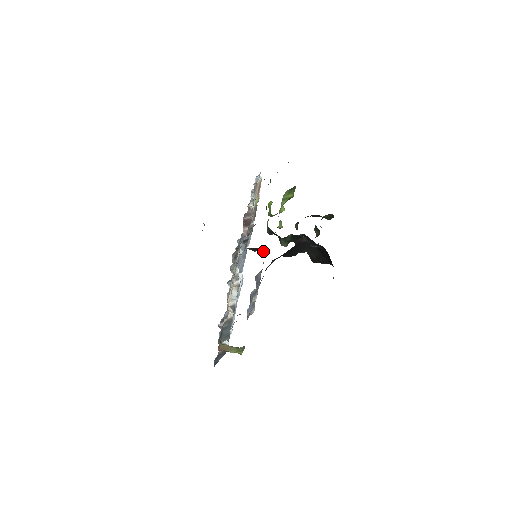
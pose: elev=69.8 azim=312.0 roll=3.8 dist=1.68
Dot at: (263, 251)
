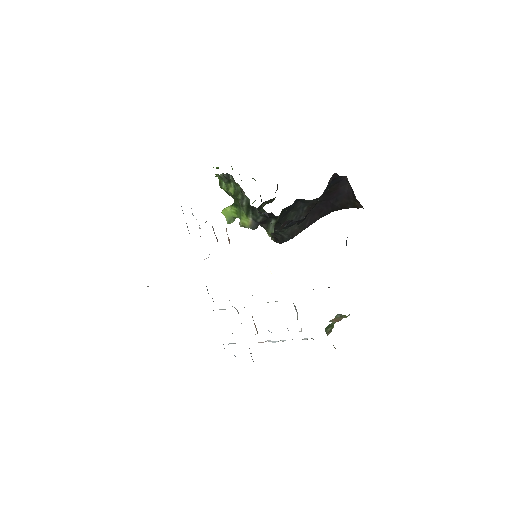
Dot at: (288, 225)
